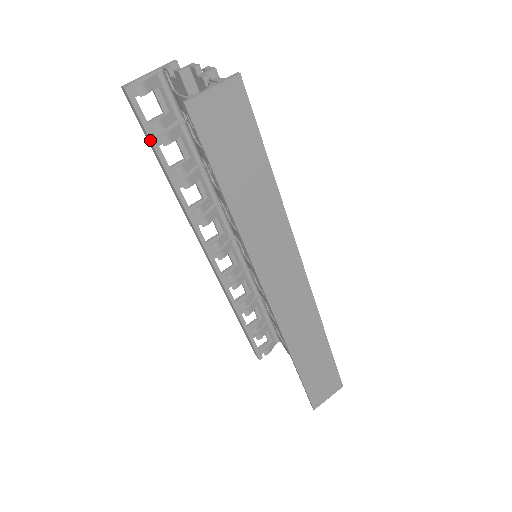
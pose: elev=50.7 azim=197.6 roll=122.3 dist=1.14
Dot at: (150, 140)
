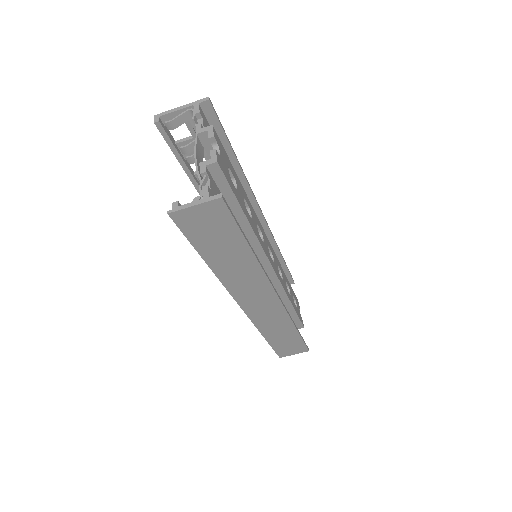
Dot at: (177, 158)
